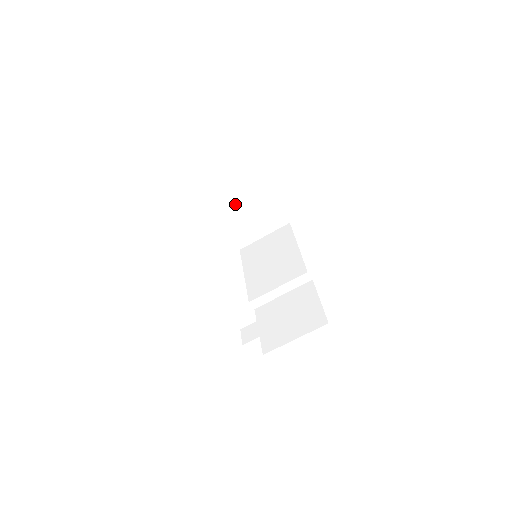
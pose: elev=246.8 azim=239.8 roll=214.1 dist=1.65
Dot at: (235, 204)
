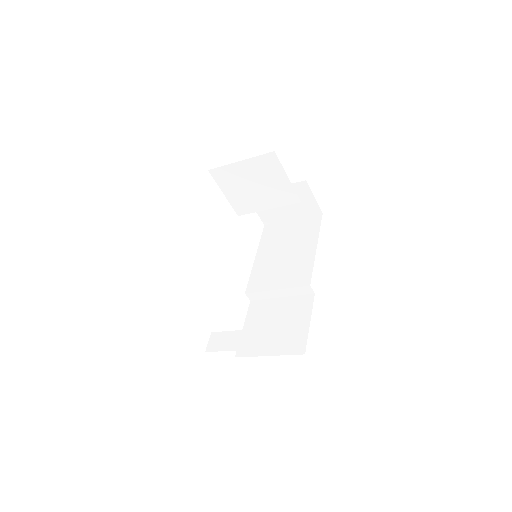
Dot at: (256, 188)
